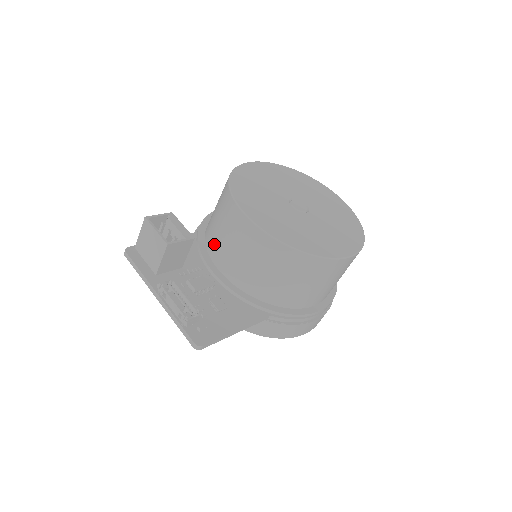
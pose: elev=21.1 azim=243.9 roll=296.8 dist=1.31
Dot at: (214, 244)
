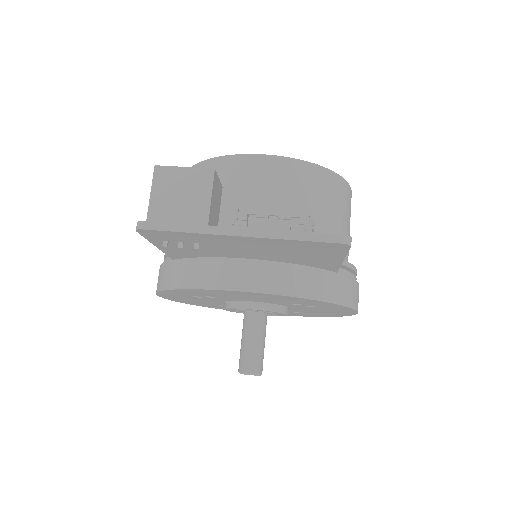
Dot at: (225, 223)
